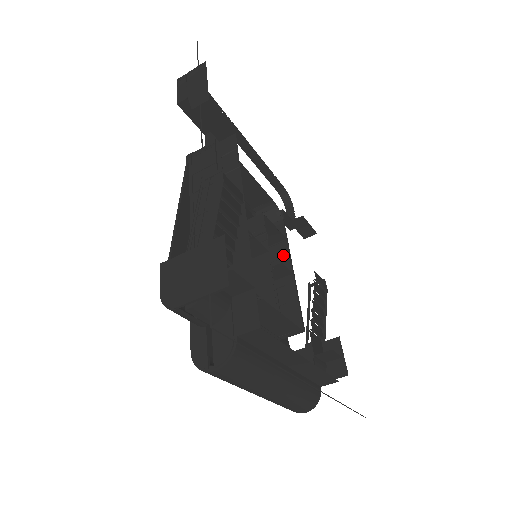
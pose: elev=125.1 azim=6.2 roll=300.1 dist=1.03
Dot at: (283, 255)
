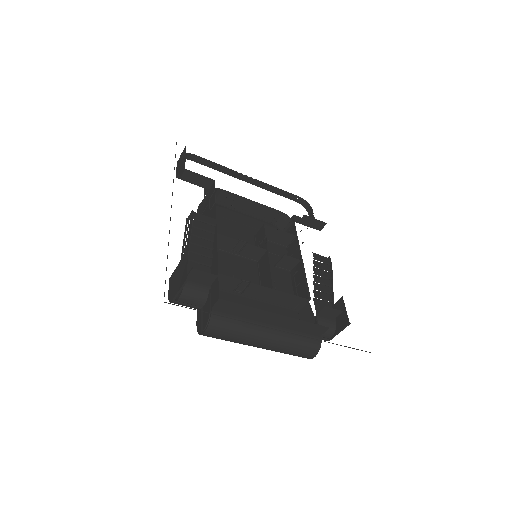
Dot at: (295, 249)
